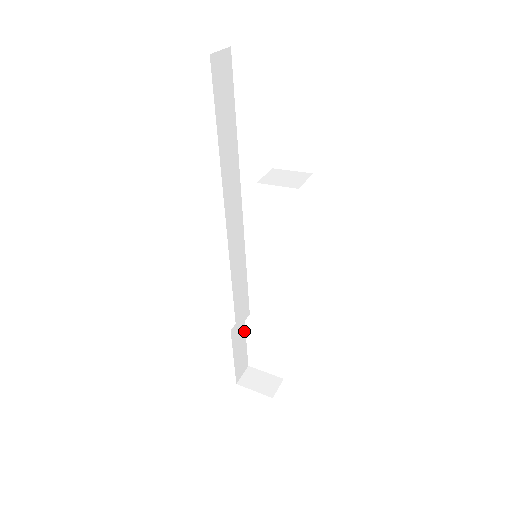
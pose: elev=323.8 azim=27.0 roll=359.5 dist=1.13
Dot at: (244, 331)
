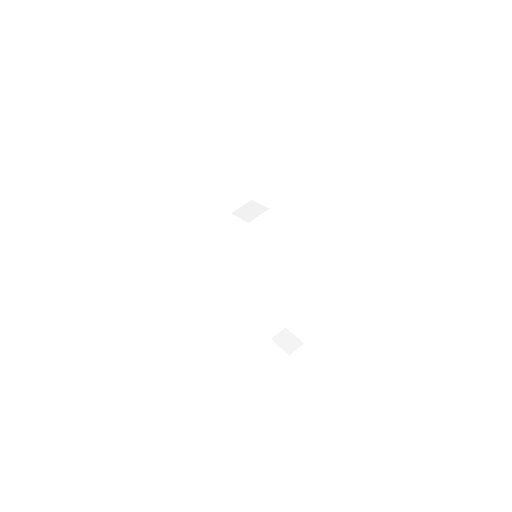
Dot at: (274, 303)
